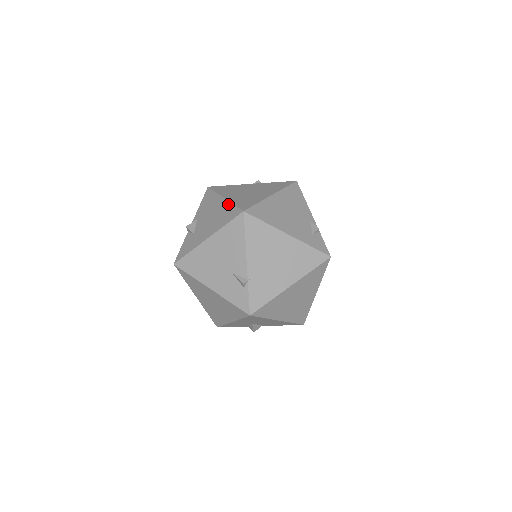
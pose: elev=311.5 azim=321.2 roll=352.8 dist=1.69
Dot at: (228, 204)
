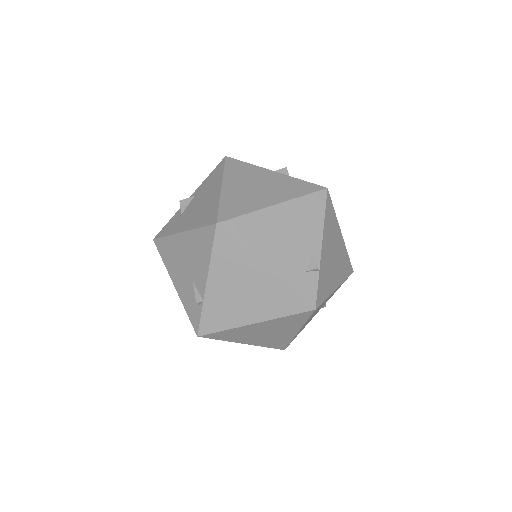
Dot at: (217, 199)
